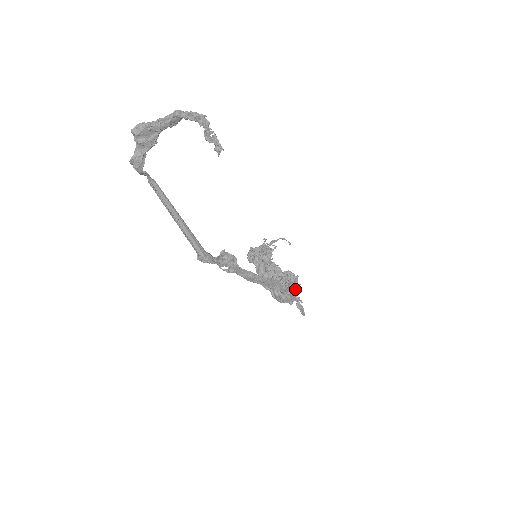
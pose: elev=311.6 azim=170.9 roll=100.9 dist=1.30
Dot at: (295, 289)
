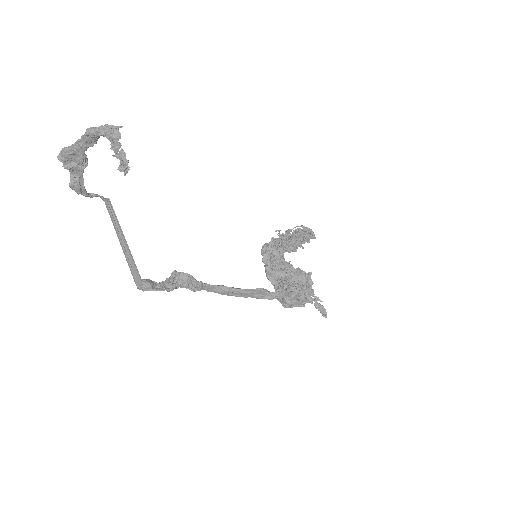
Dot at: (298, 293)
